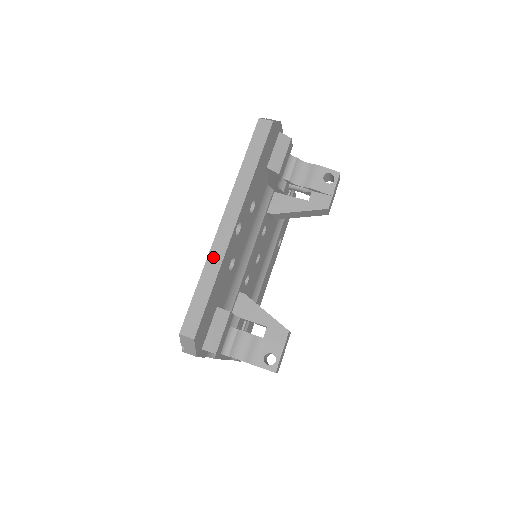
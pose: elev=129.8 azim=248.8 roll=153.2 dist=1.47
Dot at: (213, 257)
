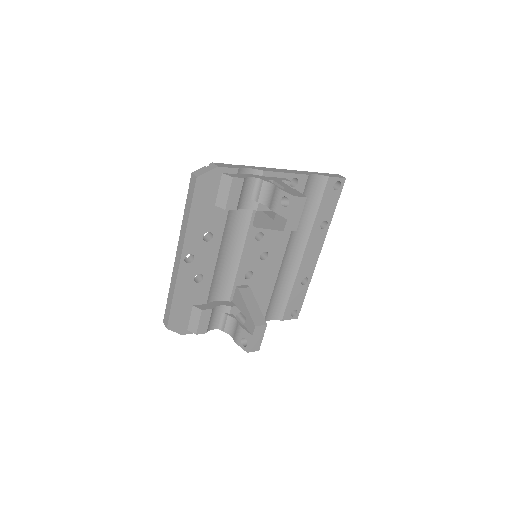
Dot at: (173, 279)
